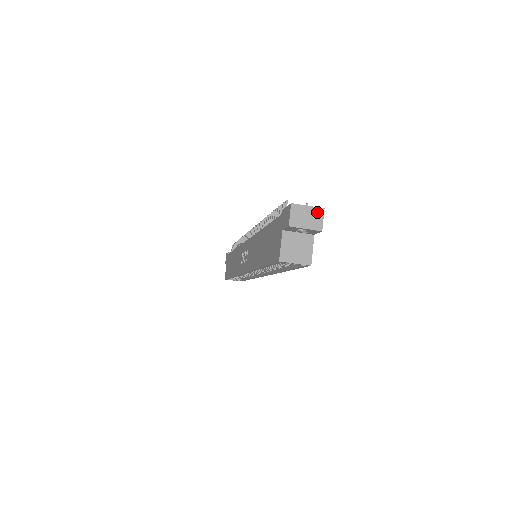
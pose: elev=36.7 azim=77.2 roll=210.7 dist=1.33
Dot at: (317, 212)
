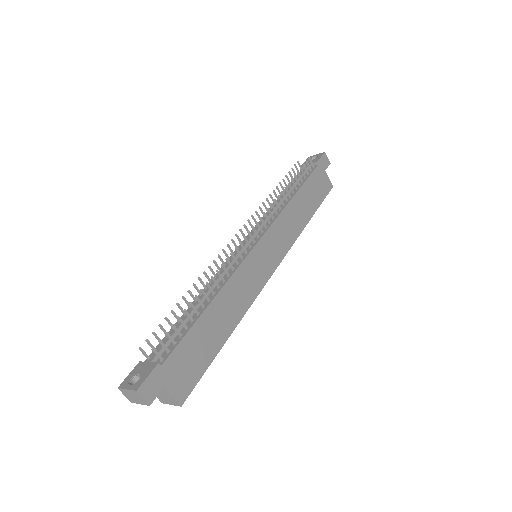
Dot at: (135, 393)
